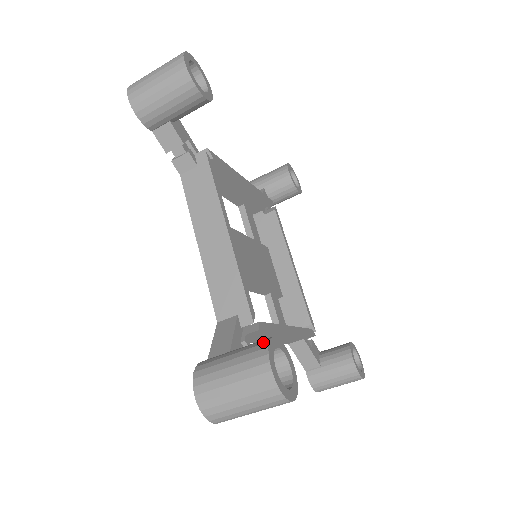
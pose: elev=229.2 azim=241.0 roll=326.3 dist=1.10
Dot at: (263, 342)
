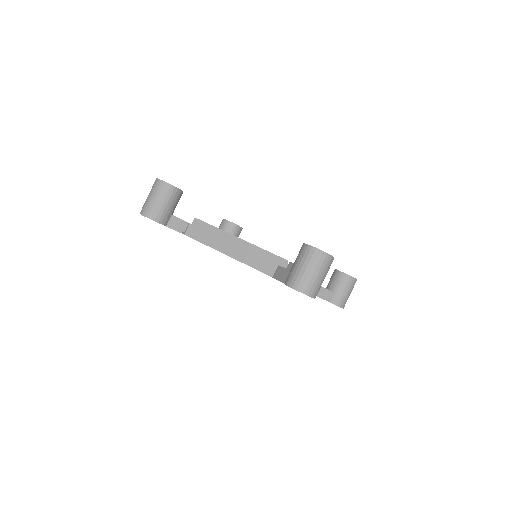
Dot at: occluded
